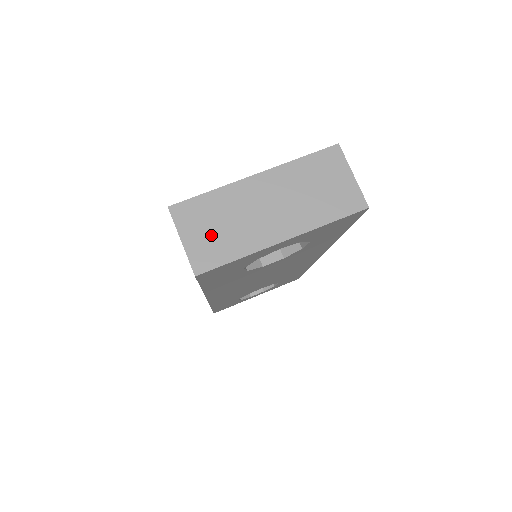
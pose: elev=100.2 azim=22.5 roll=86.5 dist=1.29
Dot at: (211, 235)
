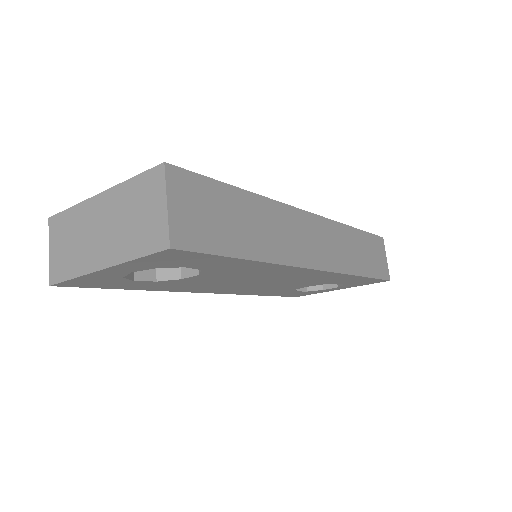
Dot at: (63, 250)
